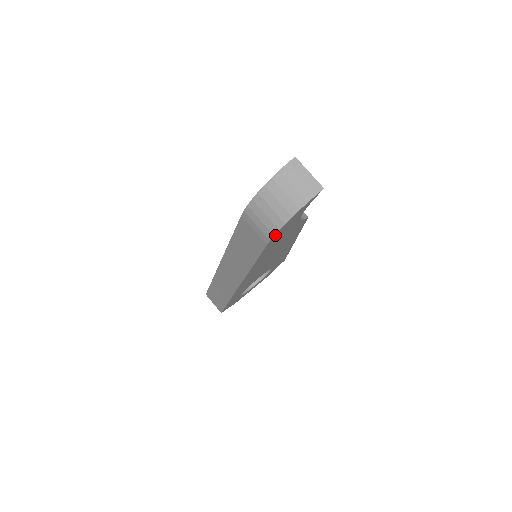
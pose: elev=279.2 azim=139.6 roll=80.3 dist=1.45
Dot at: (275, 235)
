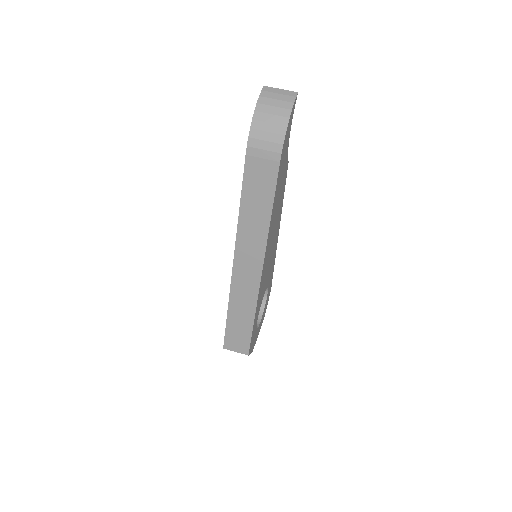
Dot at: (283, 146)
